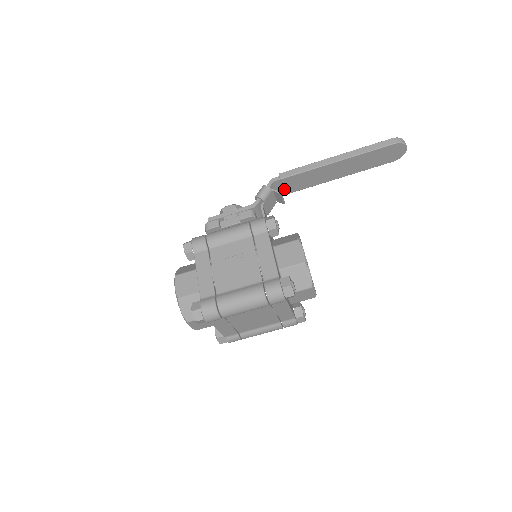
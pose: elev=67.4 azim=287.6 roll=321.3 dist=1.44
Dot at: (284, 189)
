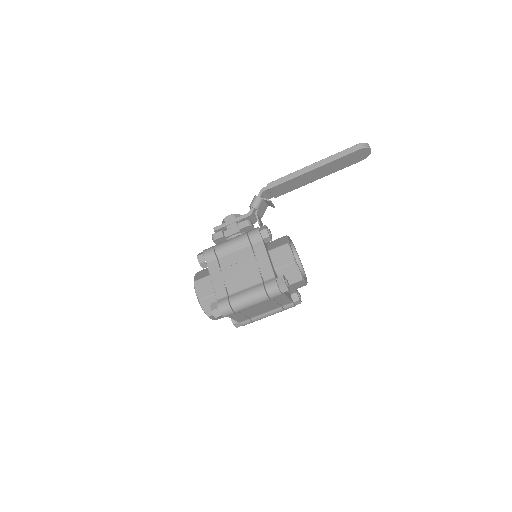
Dot at: (273, 195)
